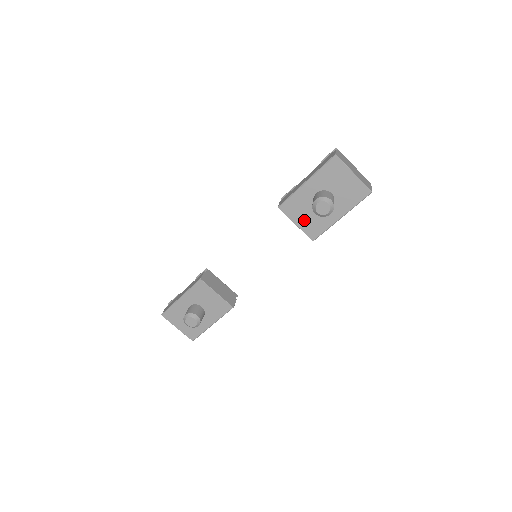
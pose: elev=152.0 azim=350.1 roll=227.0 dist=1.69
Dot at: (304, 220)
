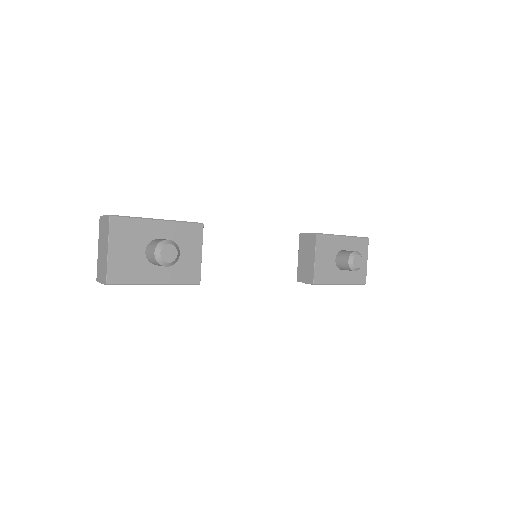
Dot at: (322, 261)
